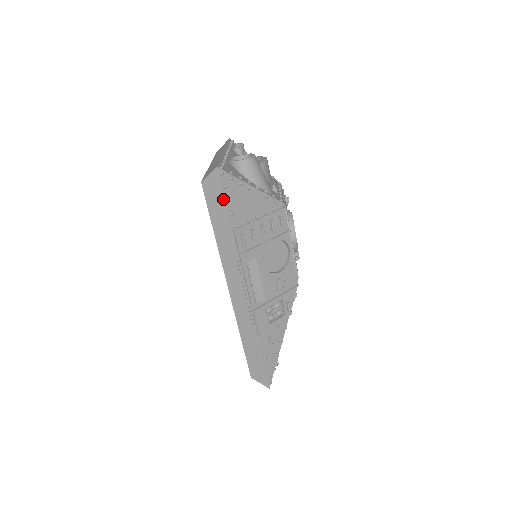
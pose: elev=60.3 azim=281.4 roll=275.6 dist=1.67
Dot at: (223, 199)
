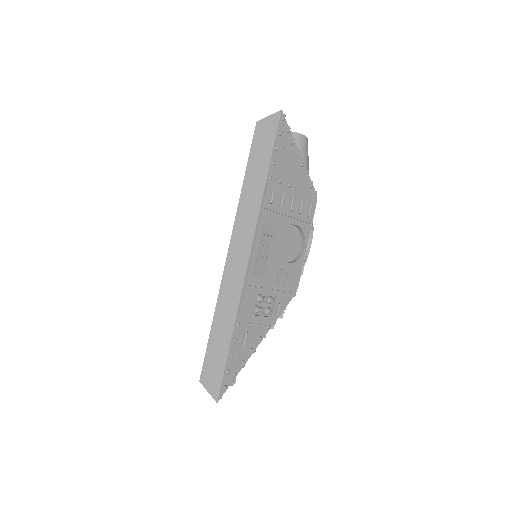
Dot at: (272, 144)
